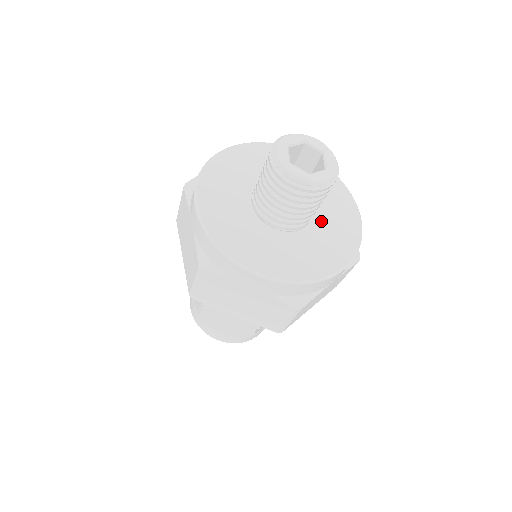
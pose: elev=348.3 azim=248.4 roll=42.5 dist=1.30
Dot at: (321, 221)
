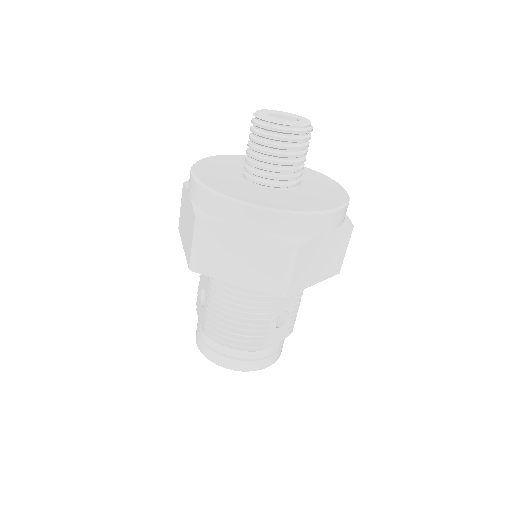
Dot at: (308, 188)
